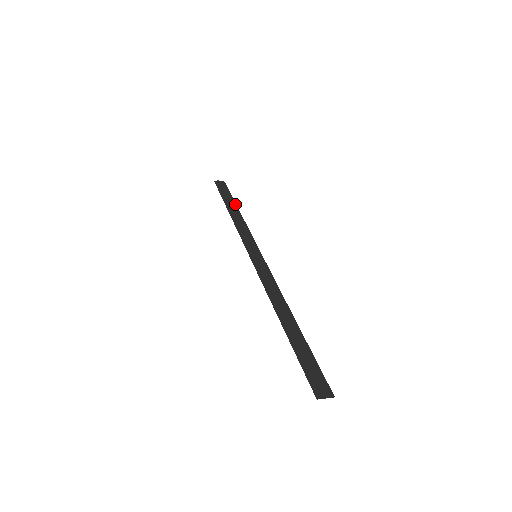
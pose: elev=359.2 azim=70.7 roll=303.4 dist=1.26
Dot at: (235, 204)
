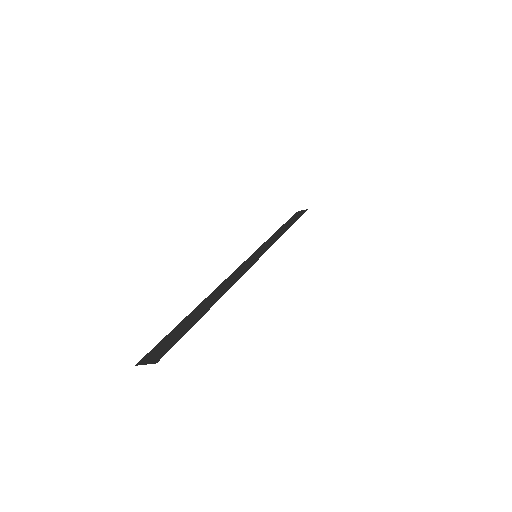
Dot at: (293, 222)
